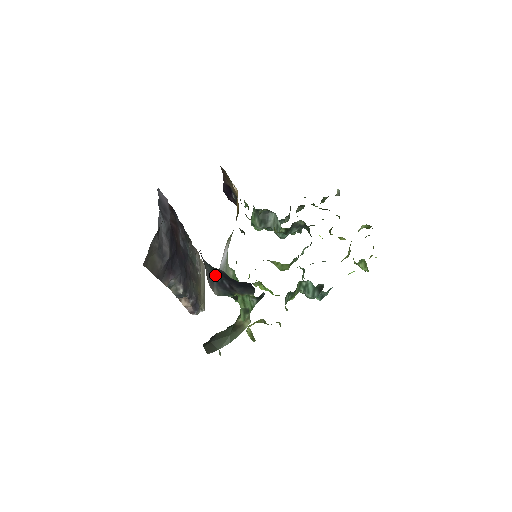
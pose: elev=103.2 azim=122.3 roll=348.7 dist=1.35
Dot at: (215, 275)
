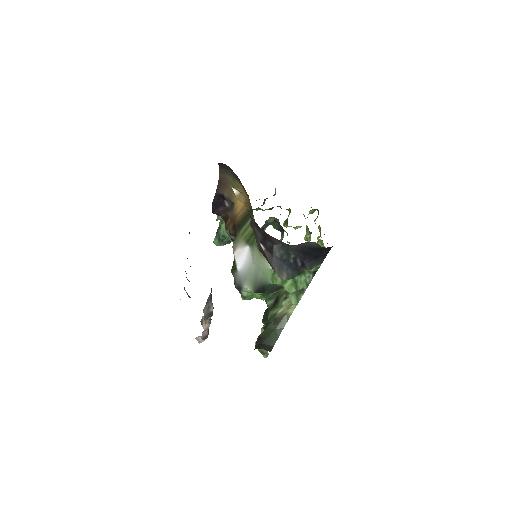
Dot at: (288, 257)
